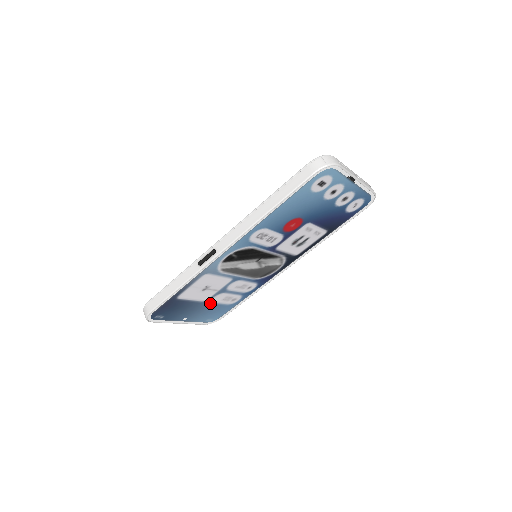
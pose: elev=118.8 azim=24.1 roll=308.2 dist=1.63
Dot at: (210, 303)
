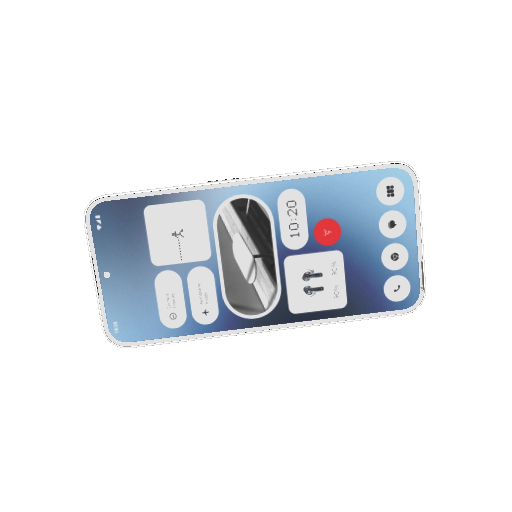
Dot at: (153, 278)
